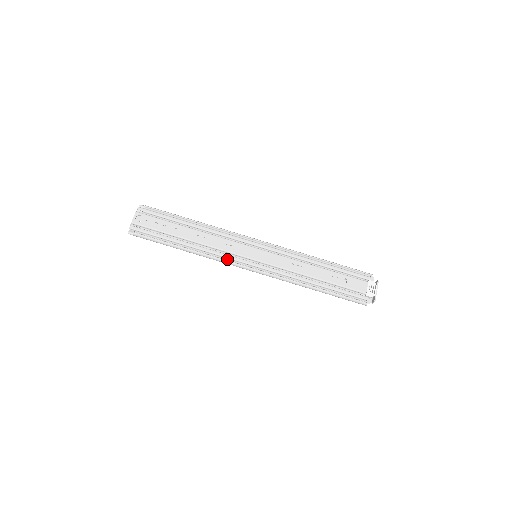
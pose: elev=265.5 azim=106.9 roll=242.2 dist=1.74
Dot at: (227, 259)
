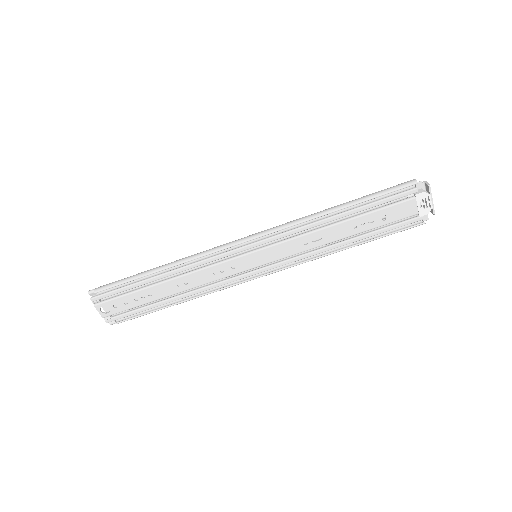
Dot at: occluded
